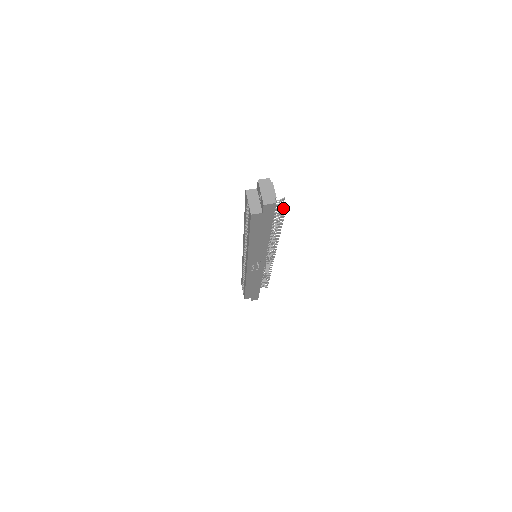
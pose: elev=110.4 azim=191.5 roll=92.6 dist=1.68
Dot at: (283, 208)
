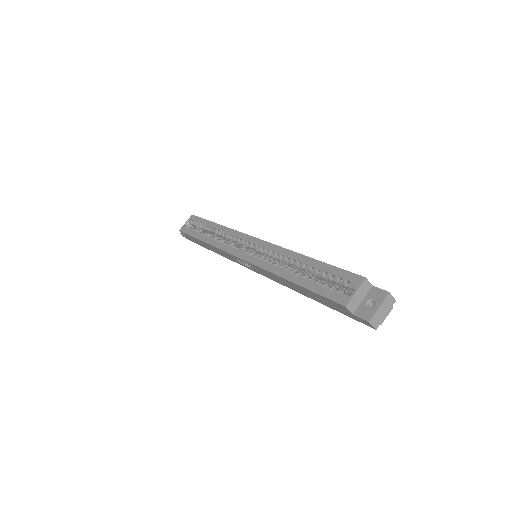
Dot at: occluded
